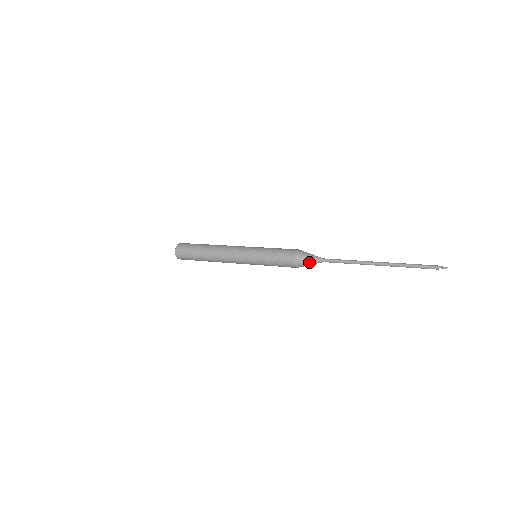
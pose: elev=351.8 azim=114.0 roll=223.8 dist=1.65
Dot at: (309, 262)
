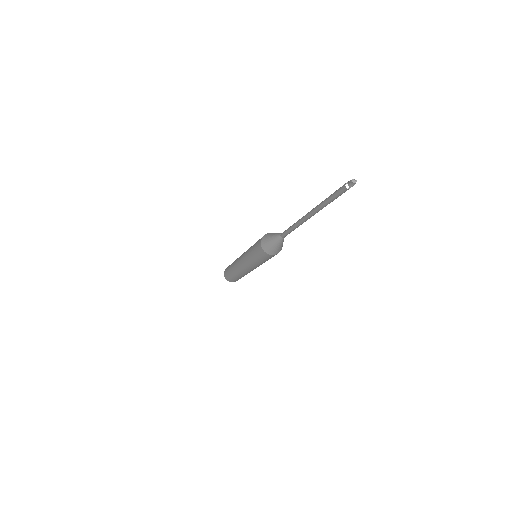
Dot at: (271, 241)
